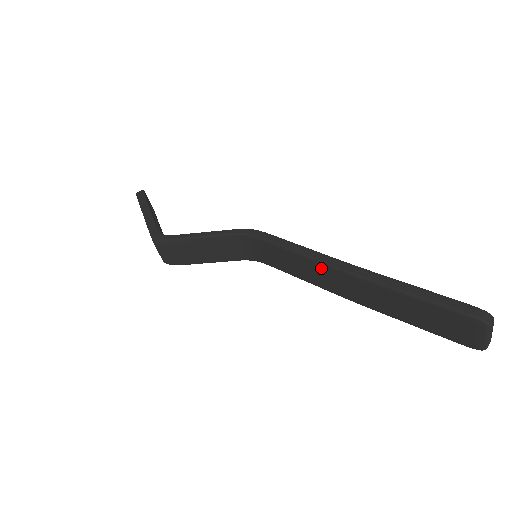
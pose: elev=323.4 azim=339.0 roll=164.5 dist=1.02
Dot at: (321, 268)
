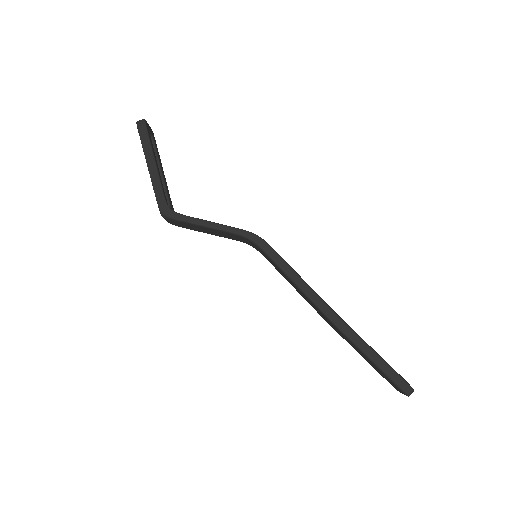
Dot at: (309, 301)
